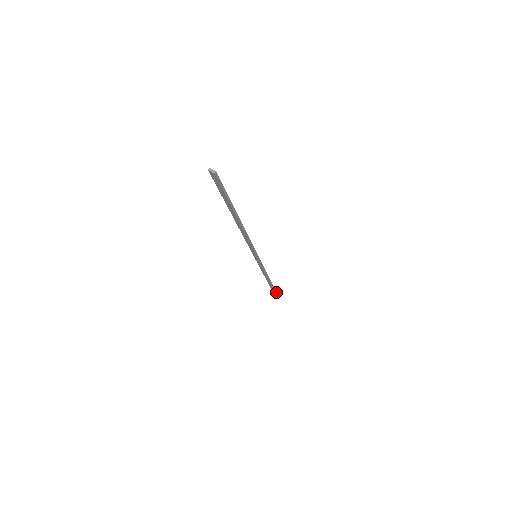
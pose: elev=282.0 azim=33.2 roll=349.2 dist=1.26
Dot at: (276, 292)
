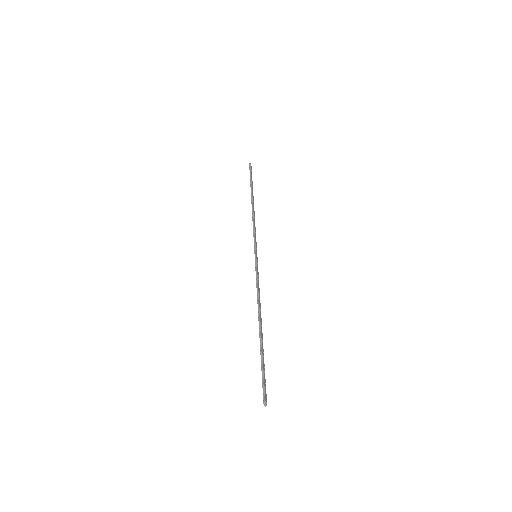
Dot at: occluded
